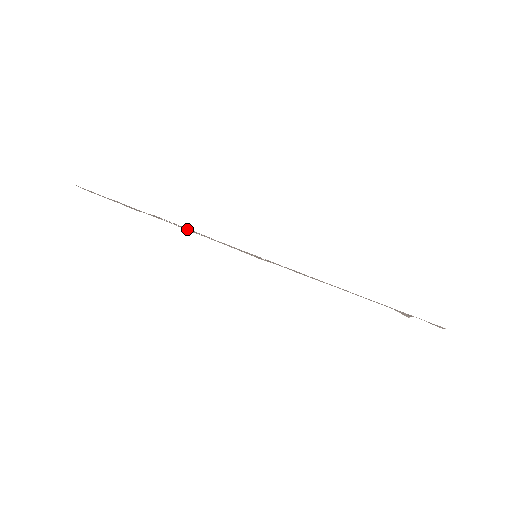
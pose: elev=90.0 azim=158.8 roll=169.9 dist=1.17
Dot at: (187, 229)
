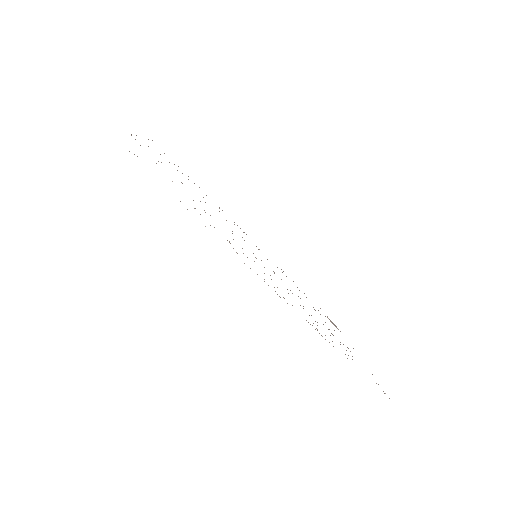
Dot at: occluded
